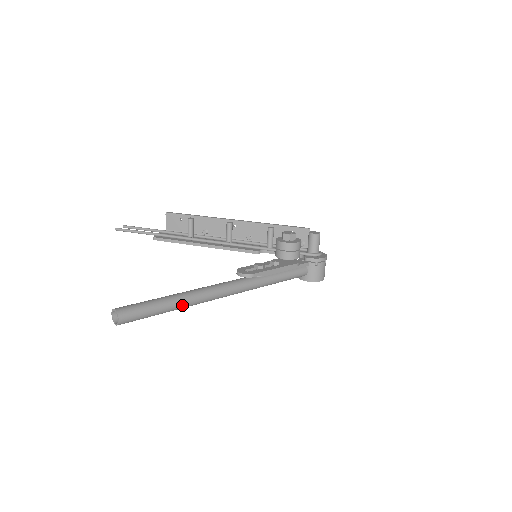
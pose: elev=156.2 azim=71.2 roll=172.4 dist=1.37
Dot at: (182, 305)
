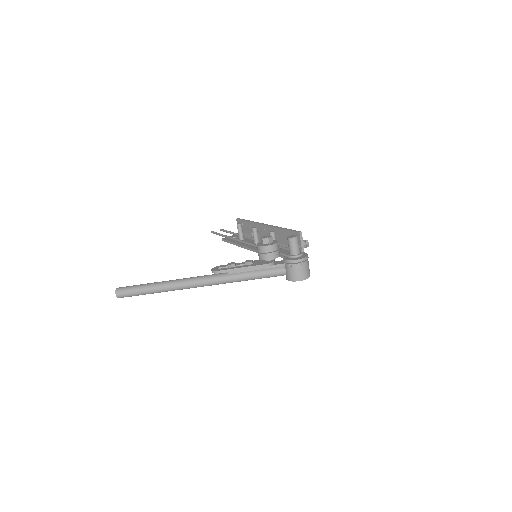
Dot at: (160, 290)
